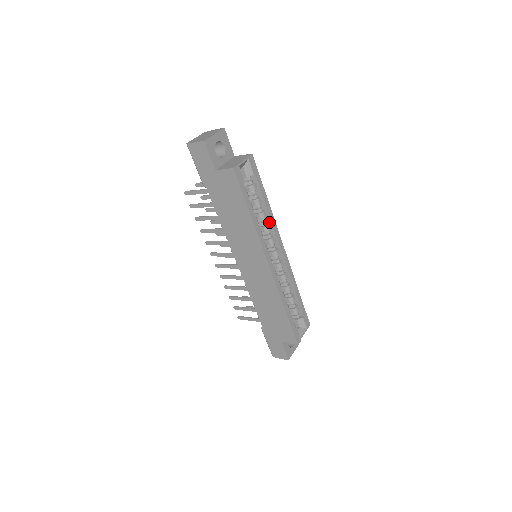
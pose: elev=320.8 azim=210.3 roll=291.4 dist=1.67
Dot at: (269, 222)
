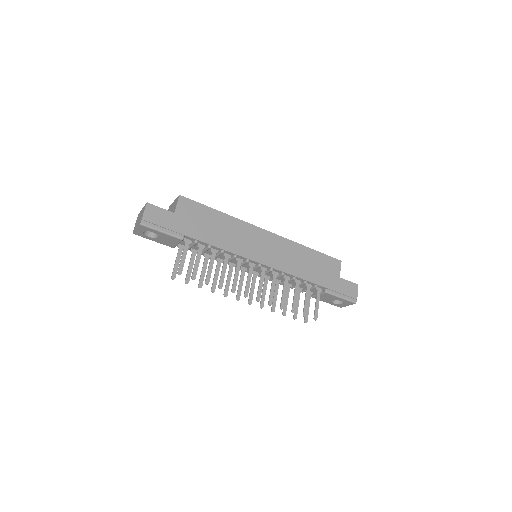
Dot at: occluded
